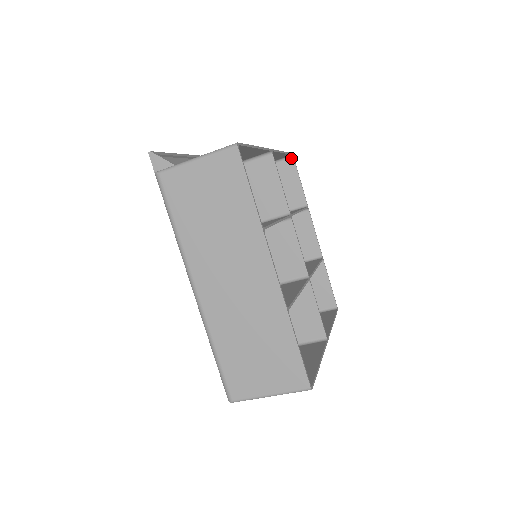
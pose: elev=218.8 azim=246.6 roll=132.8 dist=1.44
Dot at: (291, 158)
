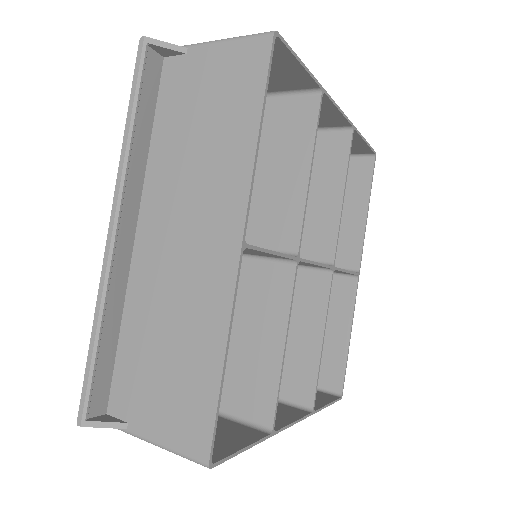
Dot at: (273, 38)
